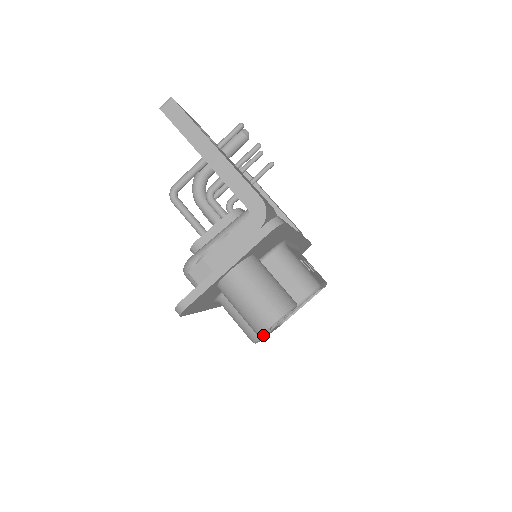
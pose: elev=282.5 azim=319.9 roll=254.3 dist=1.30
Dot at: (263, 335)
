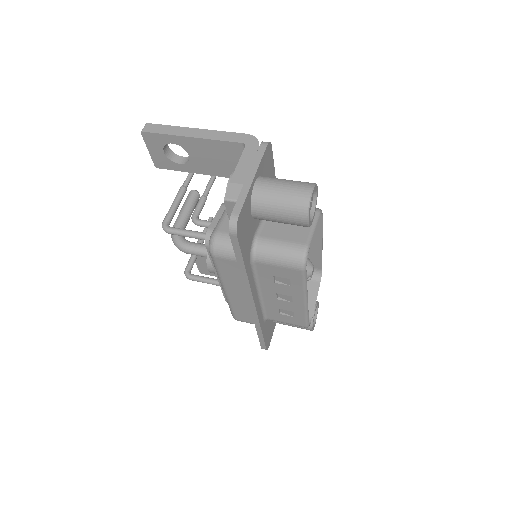
Dot at: (307, 249)
